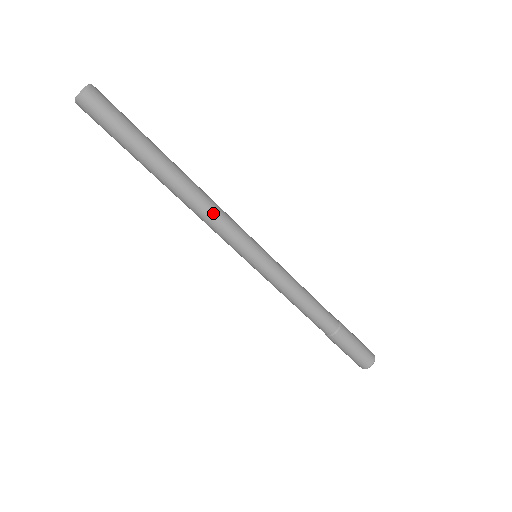
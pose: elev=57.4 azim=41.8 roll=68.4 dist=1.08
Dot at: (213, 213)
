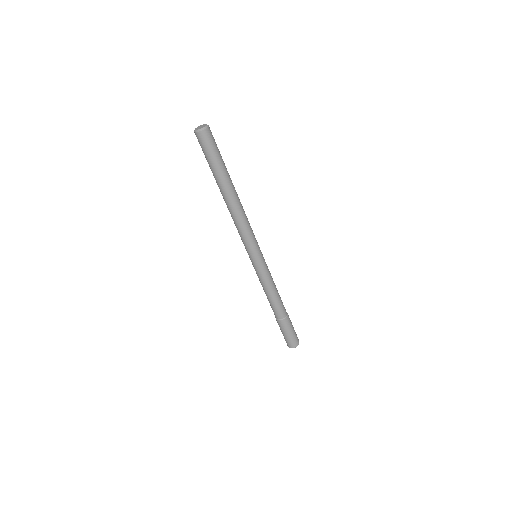
Dot at: (245, 222)
